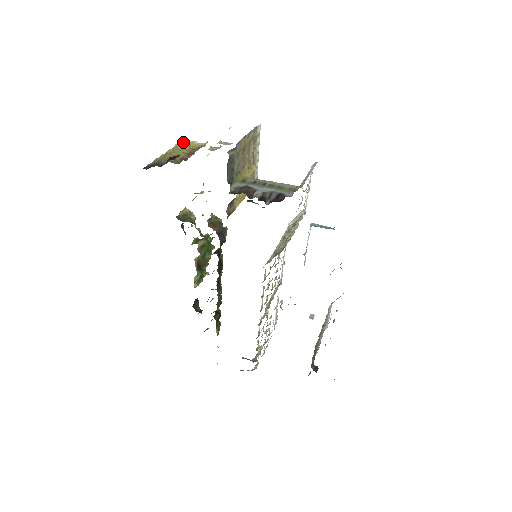
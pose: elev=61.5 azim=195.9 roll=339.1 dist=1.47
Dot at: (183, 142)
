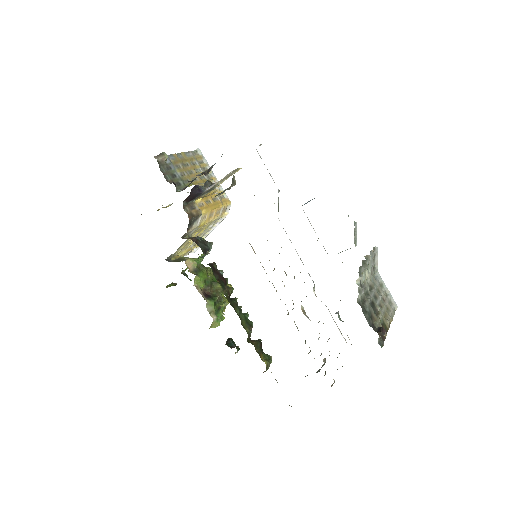
Dot at: occluded
